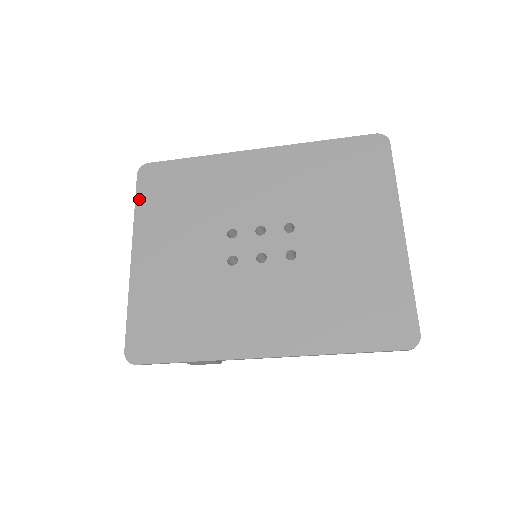
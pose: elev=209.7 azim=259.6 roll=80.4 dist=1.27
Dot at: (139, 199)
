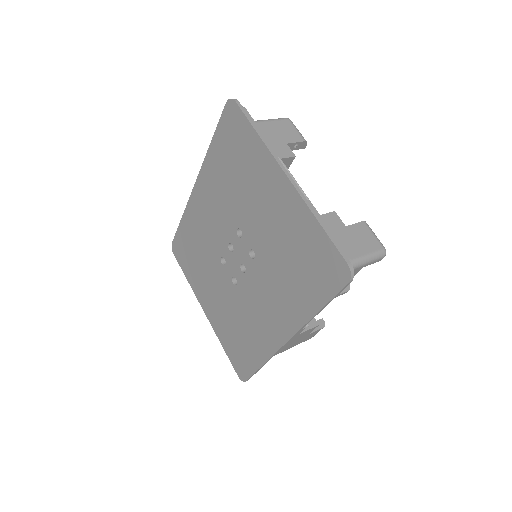
Dot at: (184, 271)
